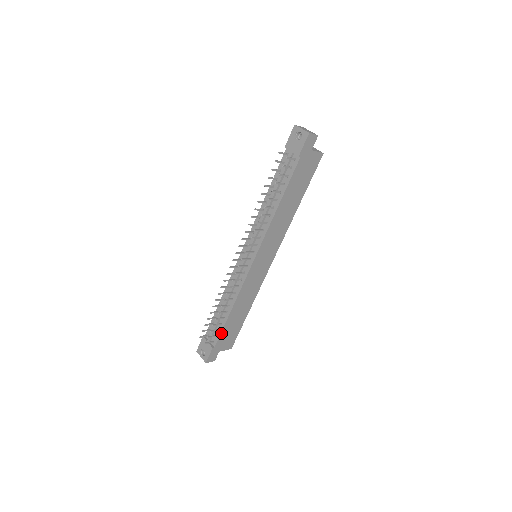
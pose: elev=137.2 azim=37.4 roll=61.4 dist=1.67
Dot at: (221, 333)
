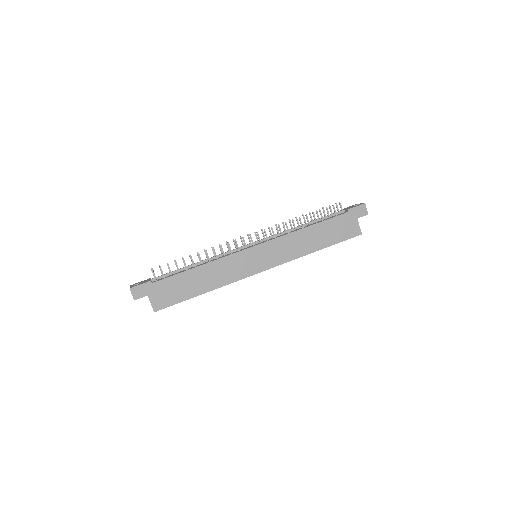
Dot at: (171, 277)
